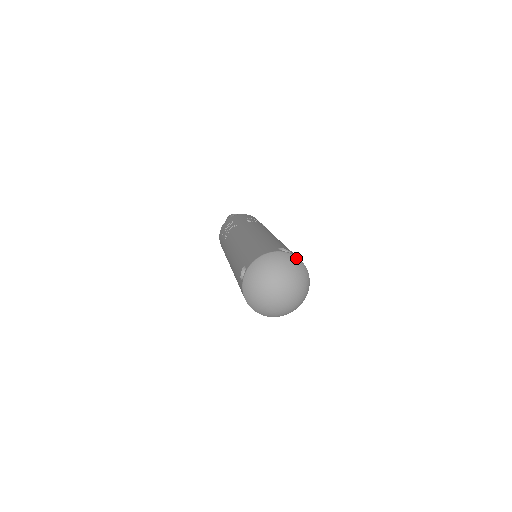
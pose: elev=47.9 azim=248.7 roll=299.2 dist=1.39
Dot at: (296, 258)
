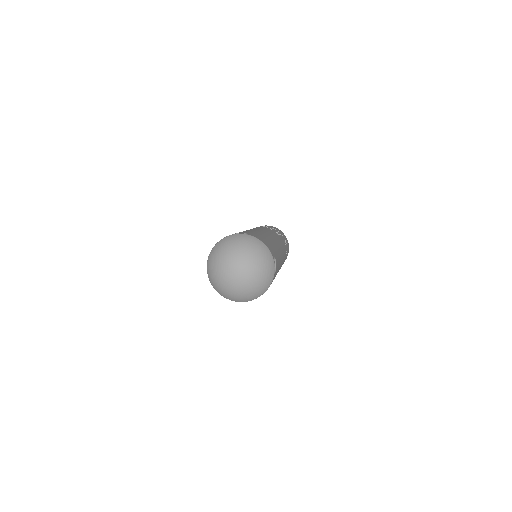
Dot at: (247, 236)
